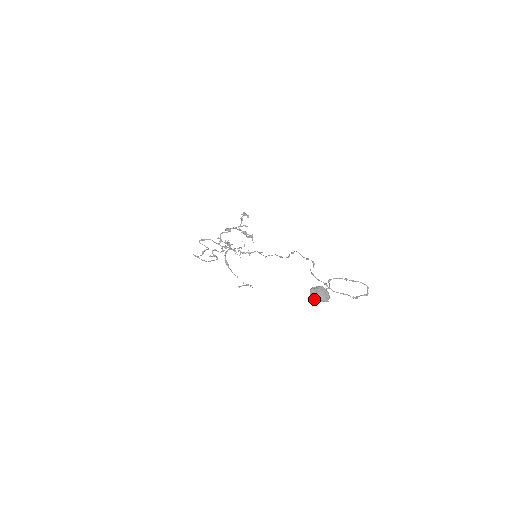
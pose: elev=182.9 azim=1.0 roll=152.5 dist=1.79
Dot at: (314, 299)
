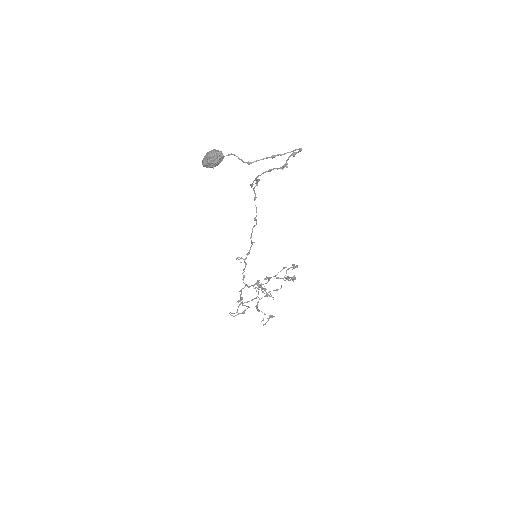
Dot at: (203, 164)
